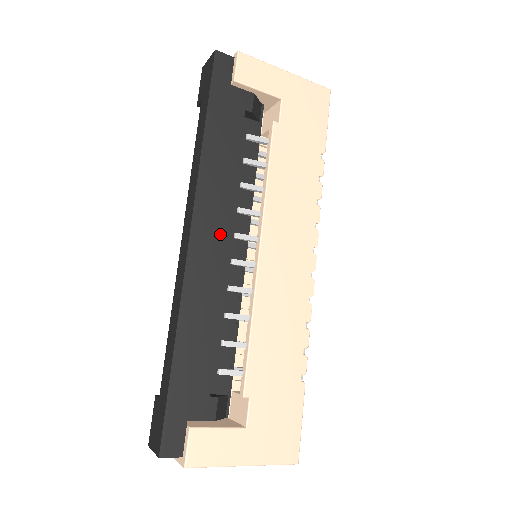
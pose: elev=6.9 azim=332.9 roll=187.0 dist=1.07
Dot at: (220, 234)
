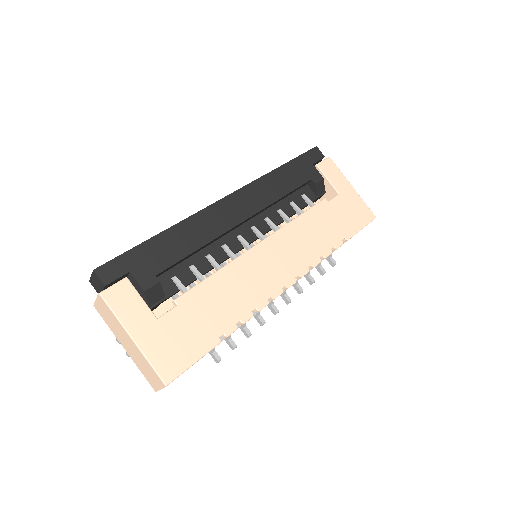
Dot at: (245, 212)
